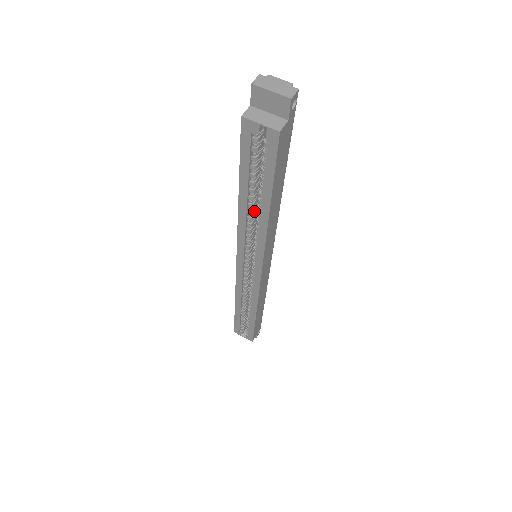
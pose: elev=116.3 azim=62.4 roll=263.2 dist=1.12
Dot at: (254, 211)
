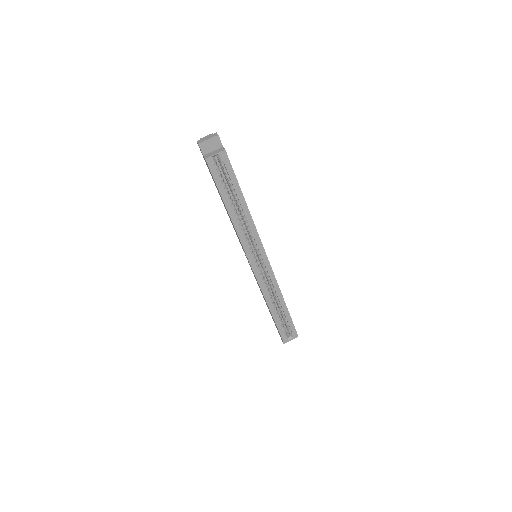
Dot at: (238, 217)
